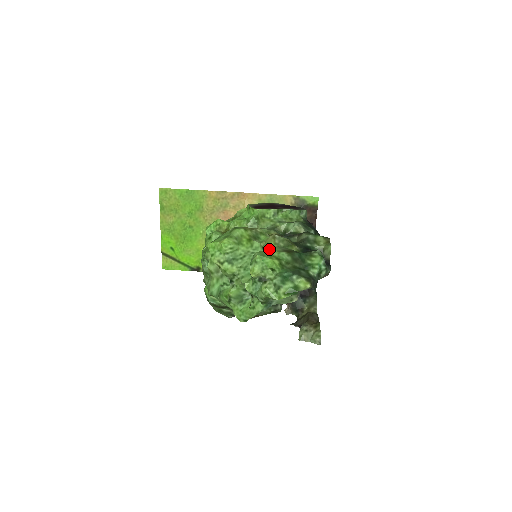
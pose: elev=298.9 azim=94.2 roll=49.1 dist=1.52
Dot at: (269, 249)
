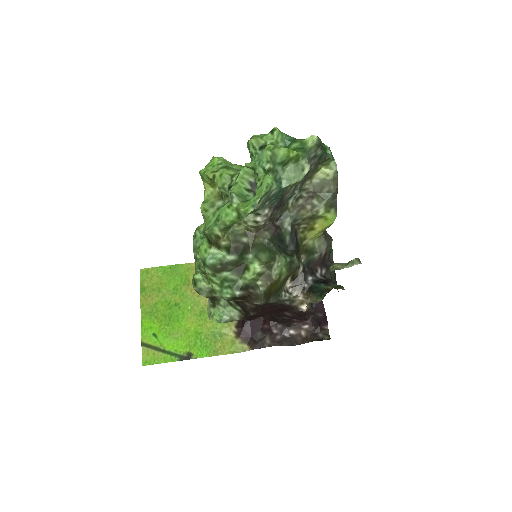
Dot at: occluded
